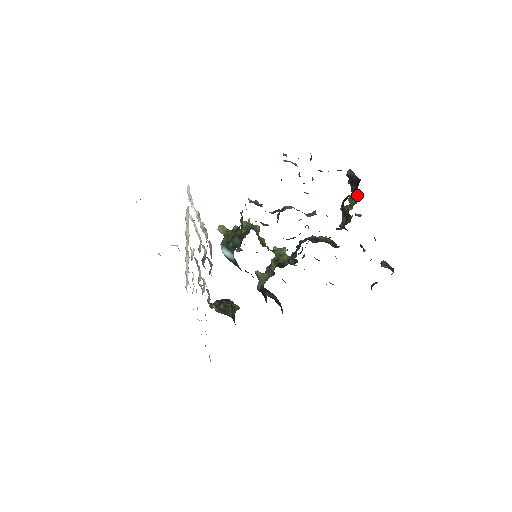
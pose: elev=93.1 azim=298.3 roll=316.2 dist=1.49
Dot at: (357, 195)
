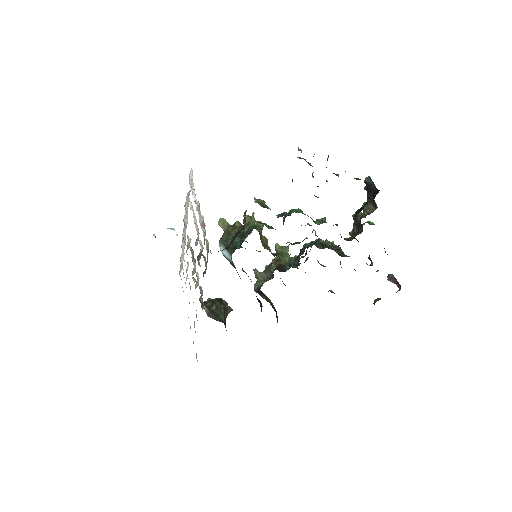
Dot at: (373, 204)
